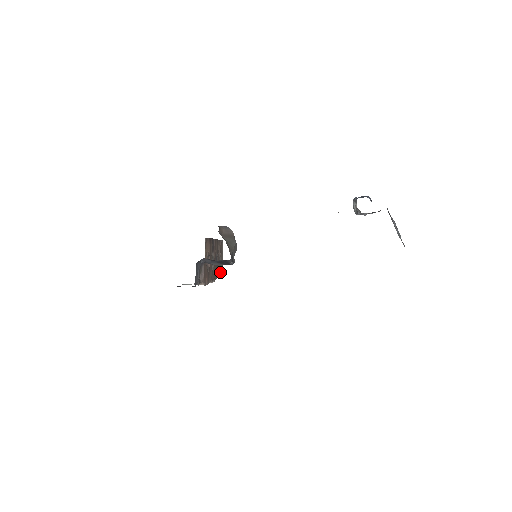
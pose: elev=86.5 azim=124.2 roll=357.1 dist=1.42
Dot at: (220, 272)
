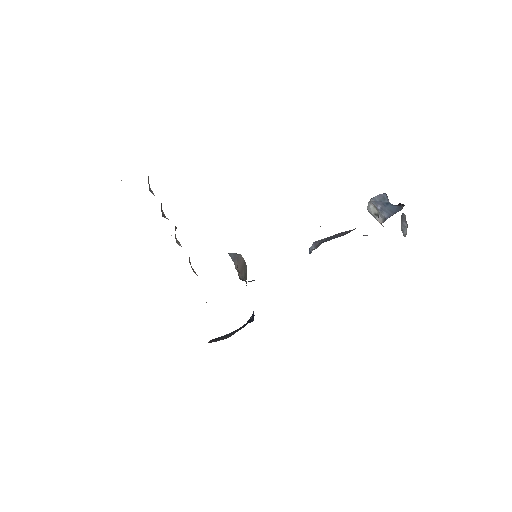
Dot at: occluded
